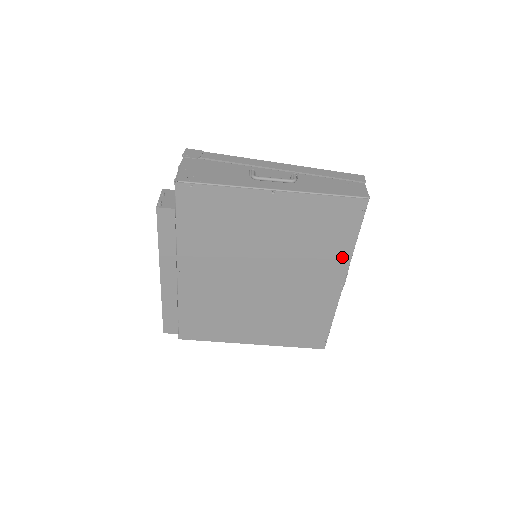
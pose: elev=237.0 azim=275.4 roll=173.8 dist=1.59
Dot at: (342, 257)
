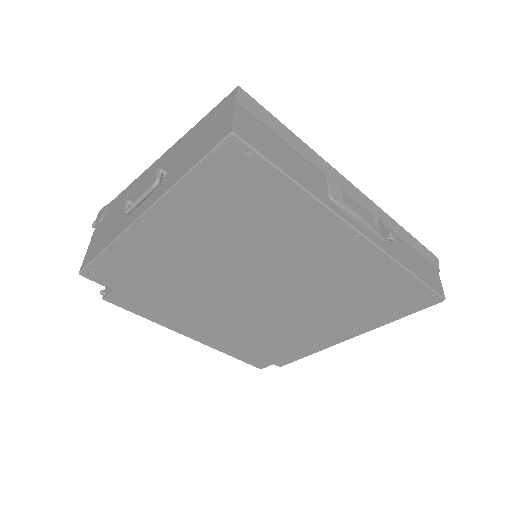
Dot at: (308, 212)
